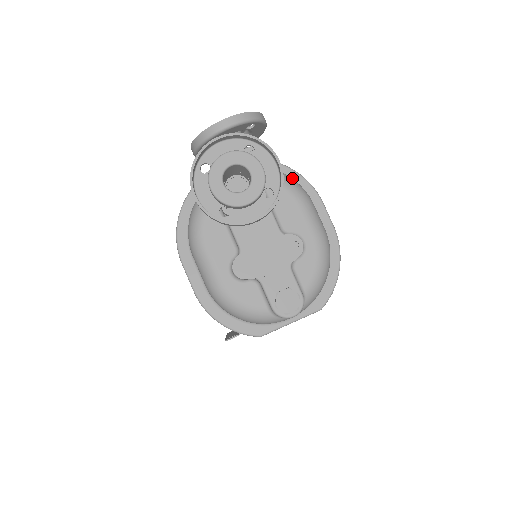
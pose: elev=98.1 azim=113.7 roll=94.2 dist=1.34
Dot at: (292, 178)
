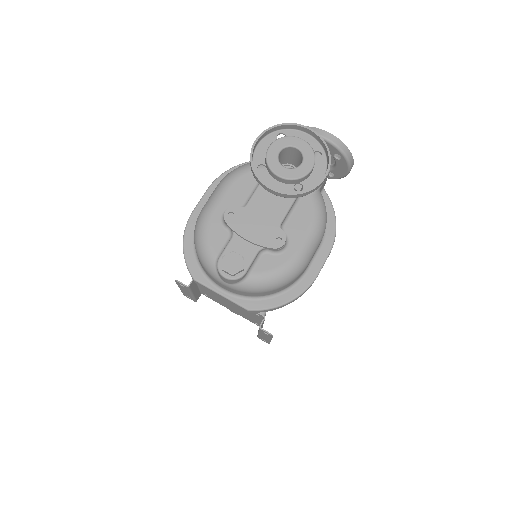
Dot at: (329, 219)
